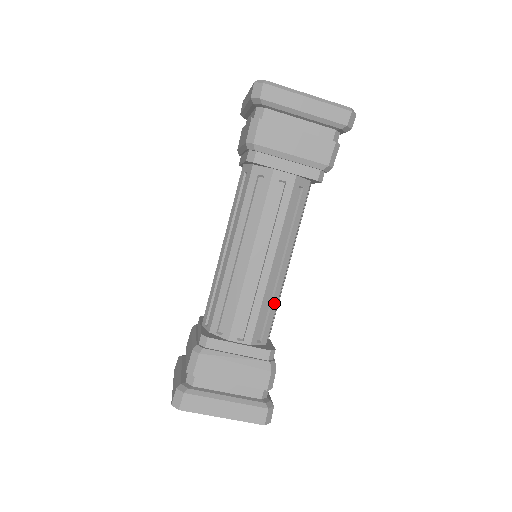
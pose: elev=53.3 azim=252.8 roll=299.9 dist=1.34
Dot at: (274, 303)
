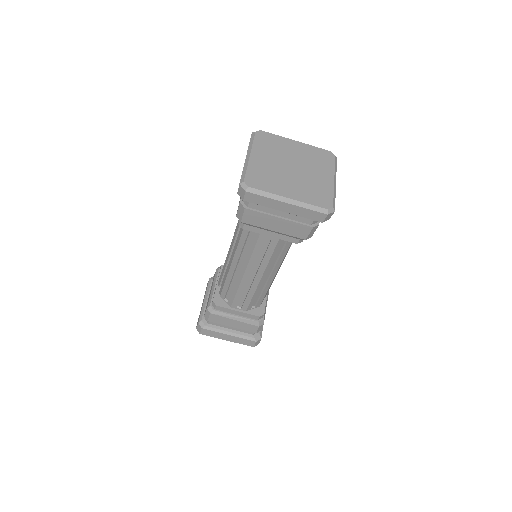
Dot at: (265, 291)
